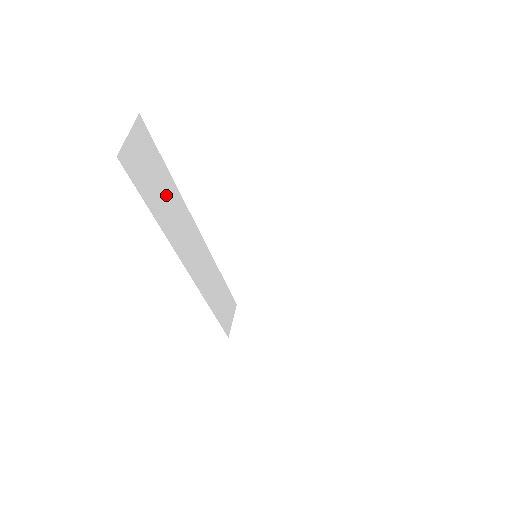
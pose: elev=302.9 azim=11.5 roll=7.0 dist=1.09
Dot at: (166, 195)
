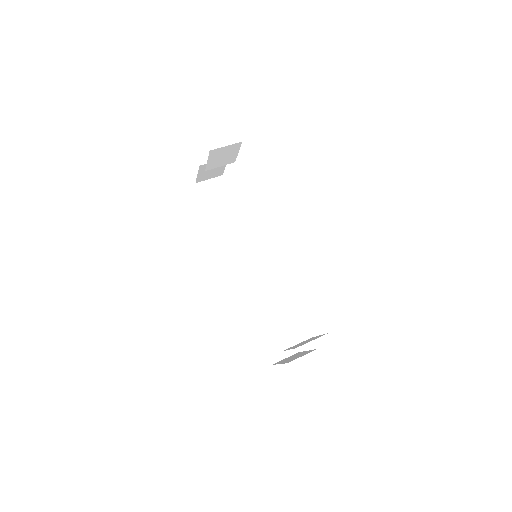
Dot at: (229, 218)
